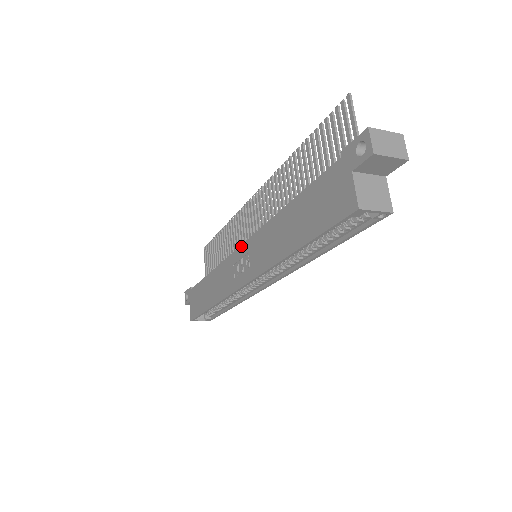
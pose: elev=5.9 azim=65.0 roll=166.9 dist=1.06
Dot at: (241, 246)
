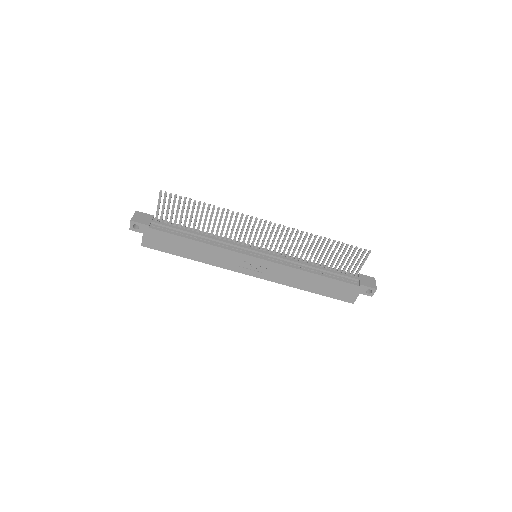
Dot at: (258, 259)
